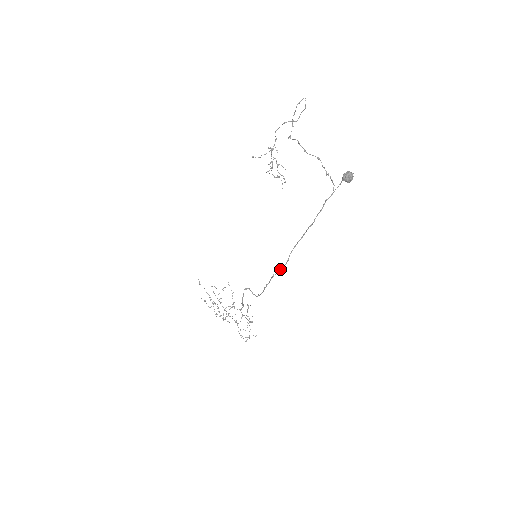
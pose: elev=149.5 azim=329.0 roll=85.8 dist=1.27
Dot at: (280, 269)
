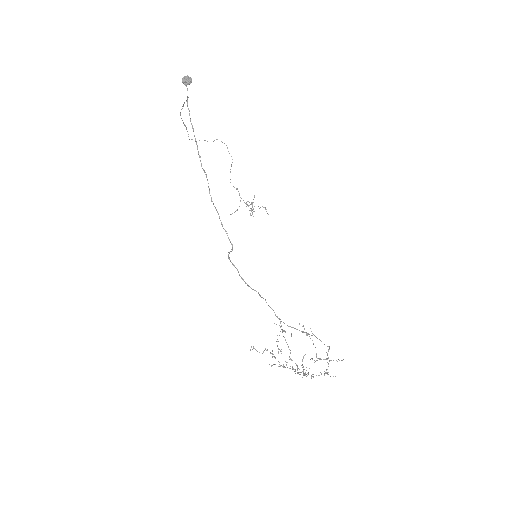
Dot at: (208, 187)
